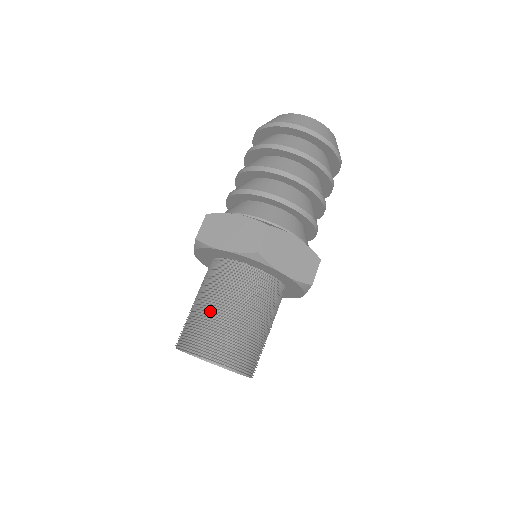
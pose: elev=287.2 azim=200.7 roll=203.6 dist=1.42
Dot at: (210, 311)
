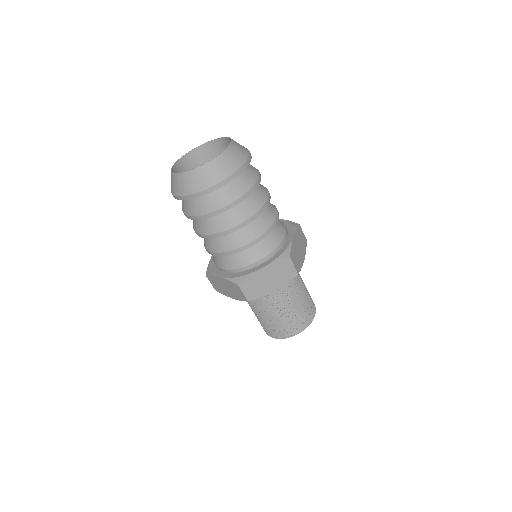
Dot at: (259, 316)
